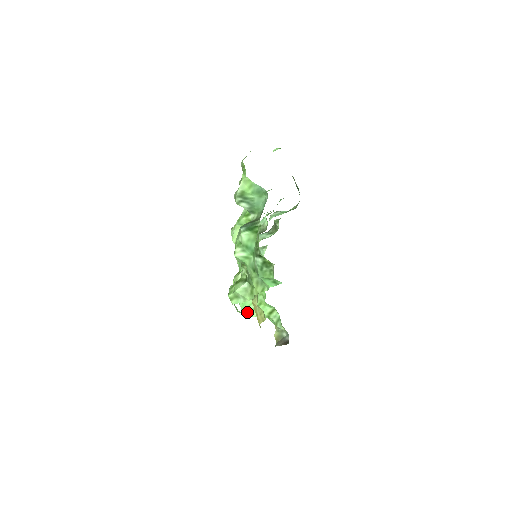
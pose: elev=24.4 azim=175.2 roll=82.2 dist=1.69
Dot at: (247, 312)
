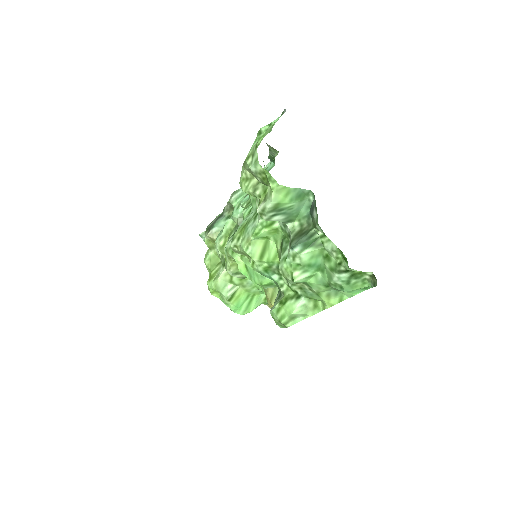
Dot at: (243, 312)
